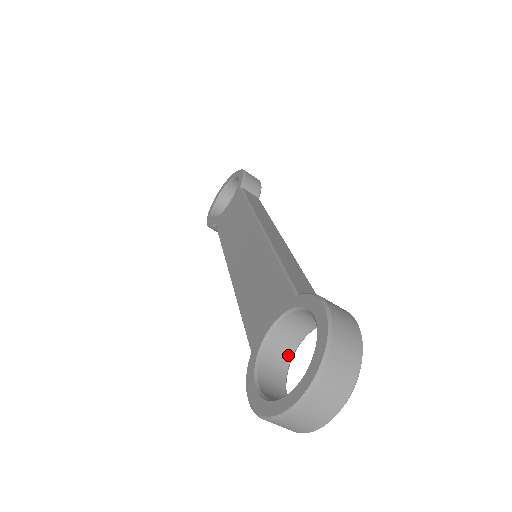
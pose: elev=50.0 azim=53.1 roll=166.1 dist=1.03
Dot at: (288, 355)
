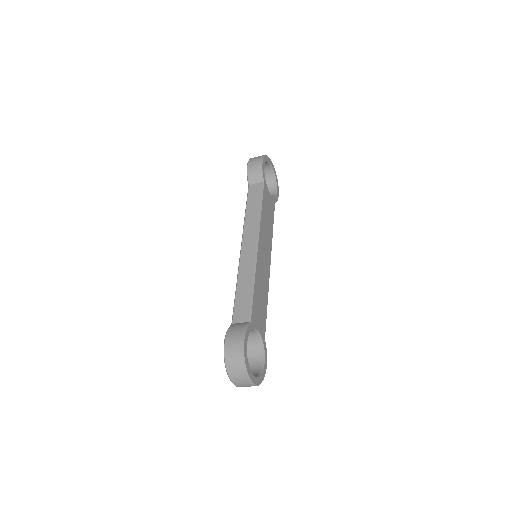
Dot at: (258, 339)
